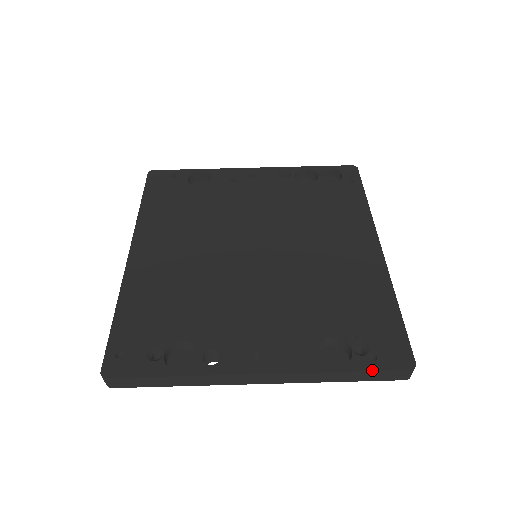
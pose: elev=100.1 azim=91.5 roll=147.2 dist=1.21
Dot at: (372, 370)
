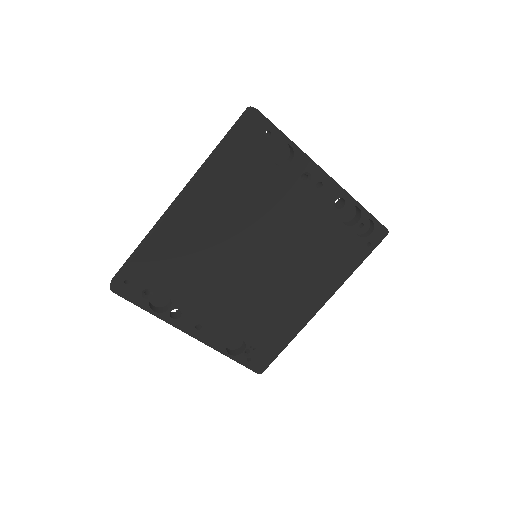
Dot at: occluded
